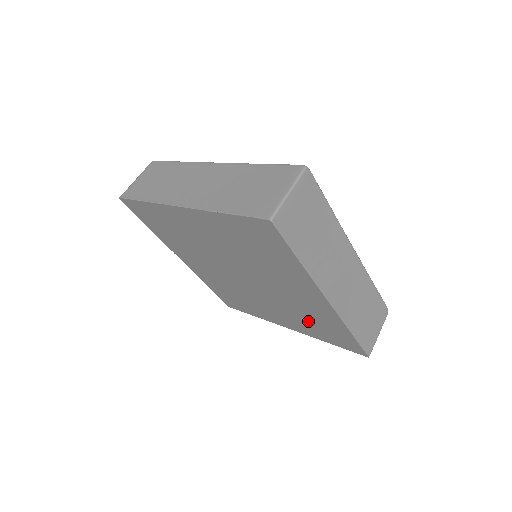
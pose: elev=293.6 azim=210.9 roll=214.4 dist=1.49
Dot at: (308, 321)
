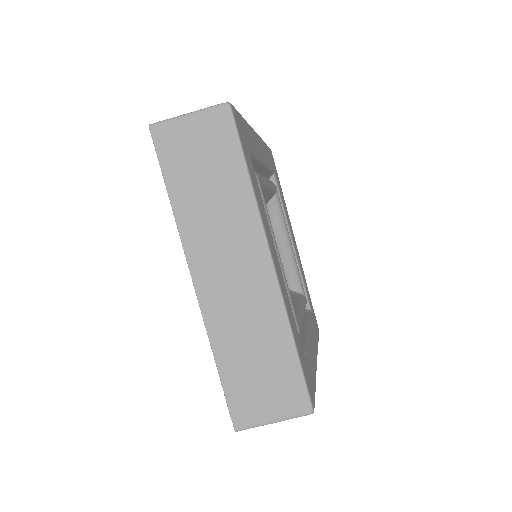
Dot at: occluded
